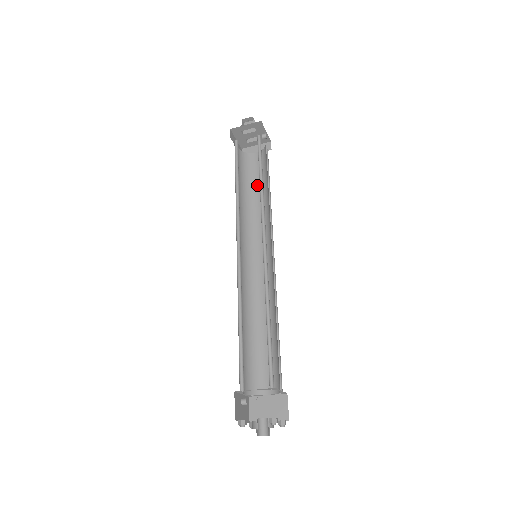
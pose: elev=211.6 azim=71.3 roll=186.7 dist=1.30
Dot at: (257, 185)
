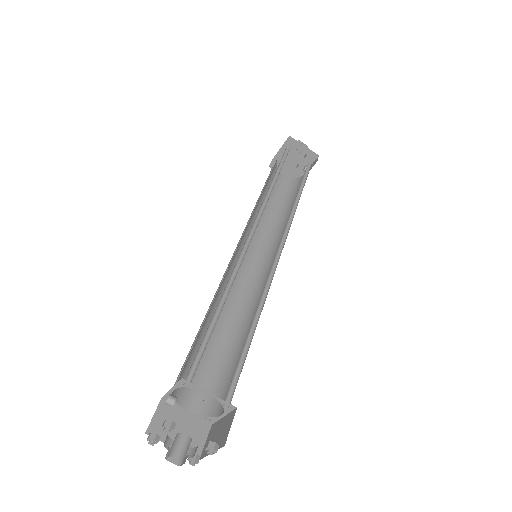
Dot at: (274, 200)
